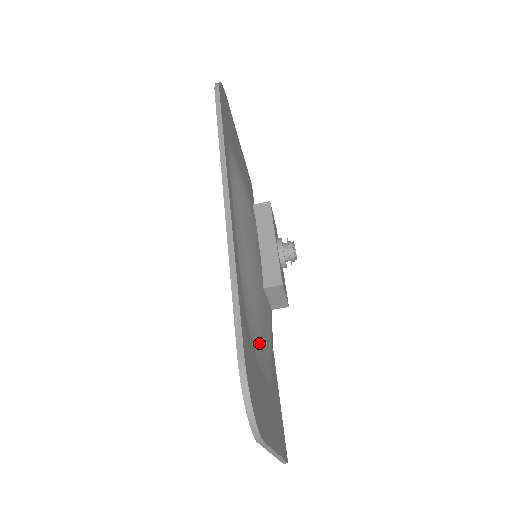
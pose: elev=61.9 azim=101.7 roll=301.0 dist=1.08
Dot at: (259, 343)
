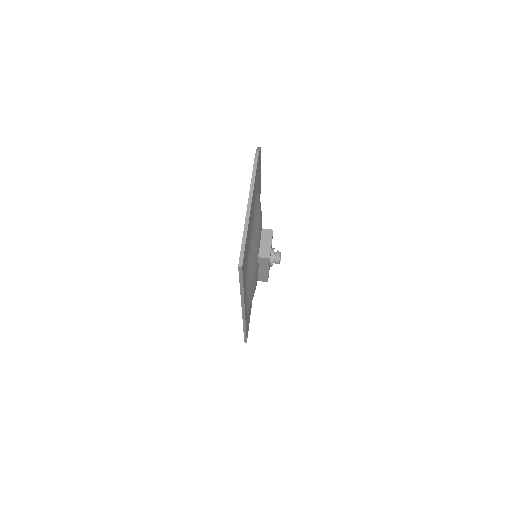
Dot at: (257, 206)
